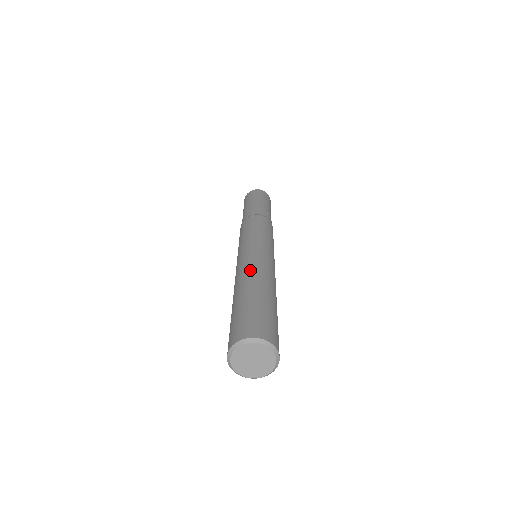
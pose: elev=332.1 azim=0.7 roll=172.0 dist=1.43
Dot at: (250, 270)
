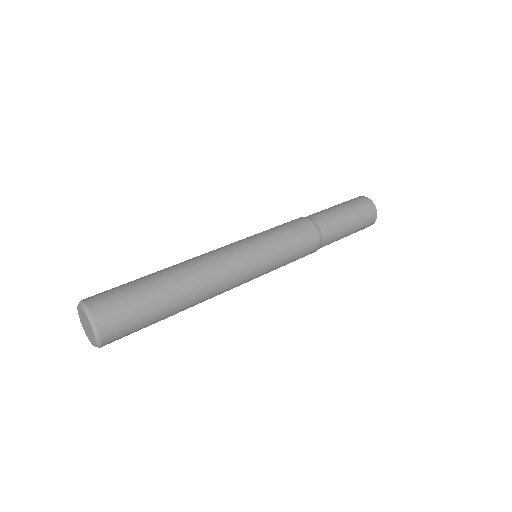
Dot at: (203, 265)
